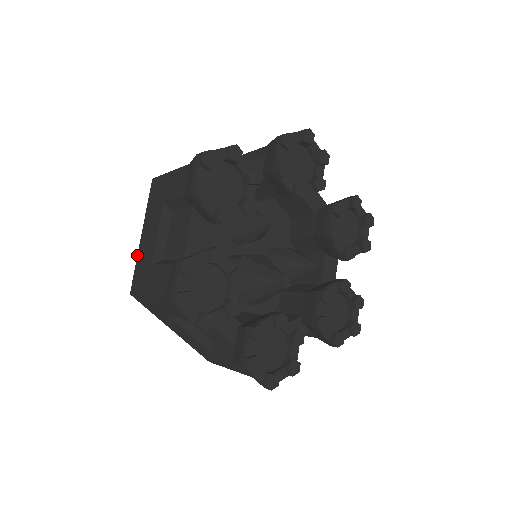
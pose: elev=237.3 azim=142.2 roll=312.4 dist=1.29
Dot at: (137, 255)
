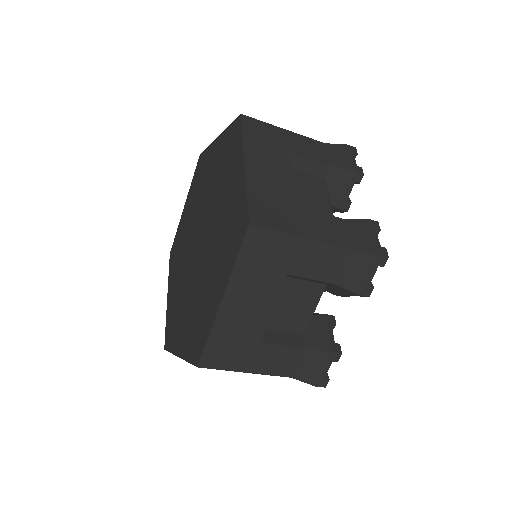
Dot at: (246, 182)
